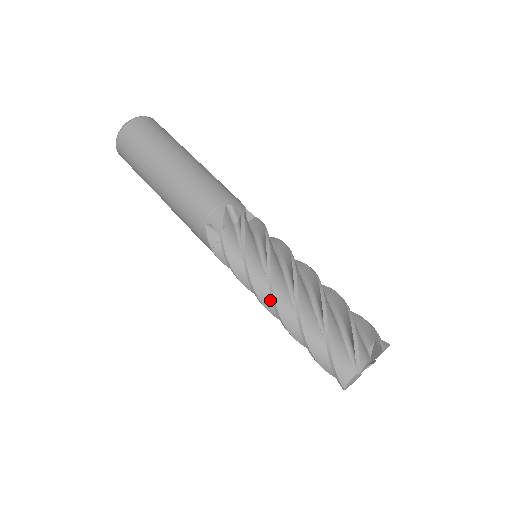
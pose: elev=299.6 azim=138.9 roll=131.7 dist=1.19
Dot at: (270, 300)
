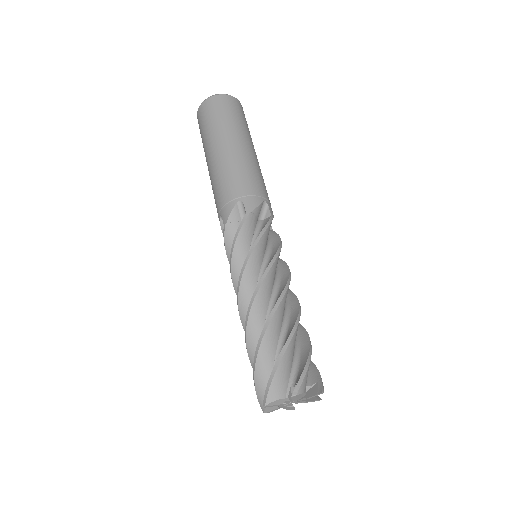
Dot at: occluded
